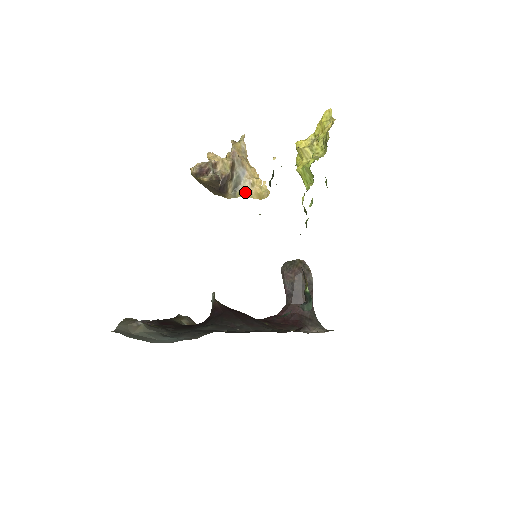
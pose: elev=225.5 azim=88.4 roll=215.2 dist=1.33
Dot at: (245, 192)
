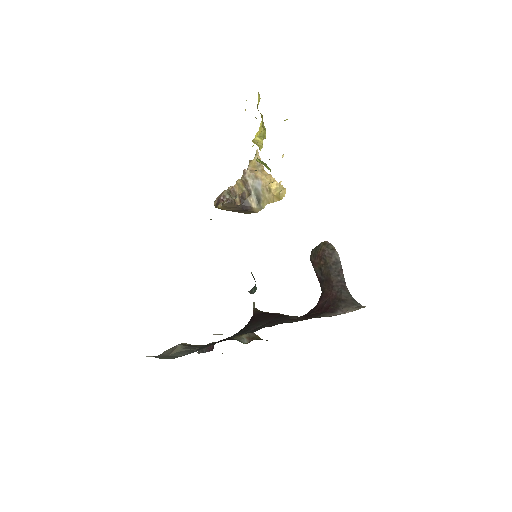
Dot at: (267, 200)
